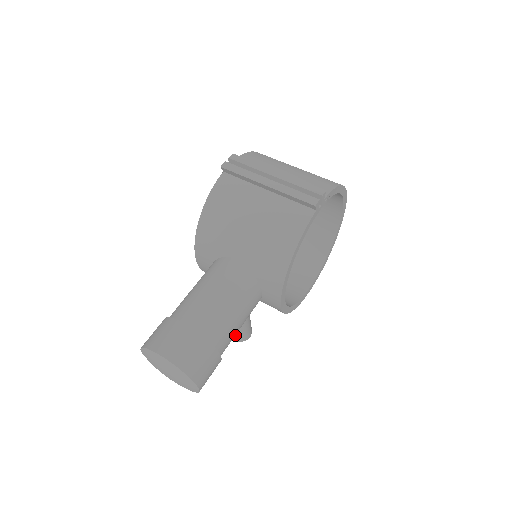
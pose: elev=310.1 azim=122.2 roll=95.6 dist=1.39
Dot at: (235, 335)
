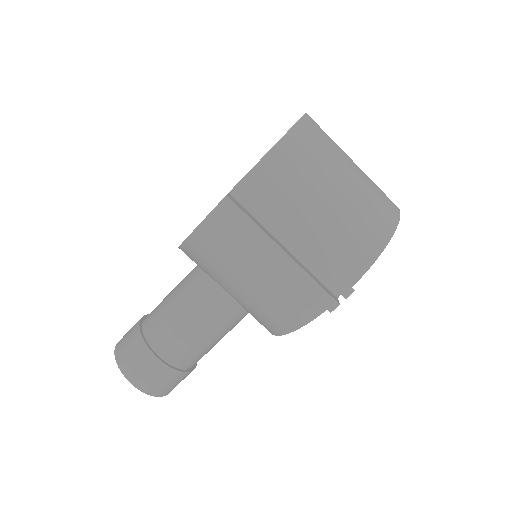
Dot at: occluded
